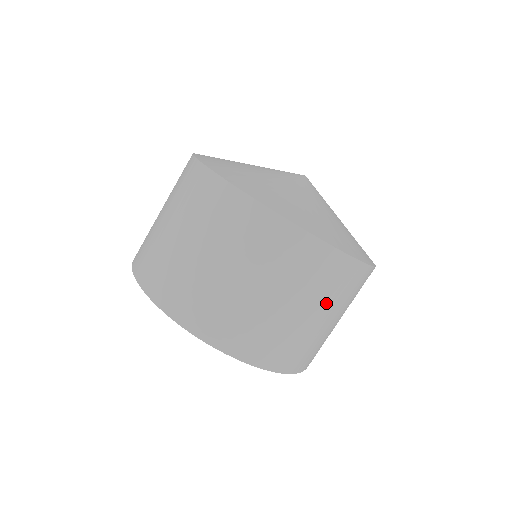
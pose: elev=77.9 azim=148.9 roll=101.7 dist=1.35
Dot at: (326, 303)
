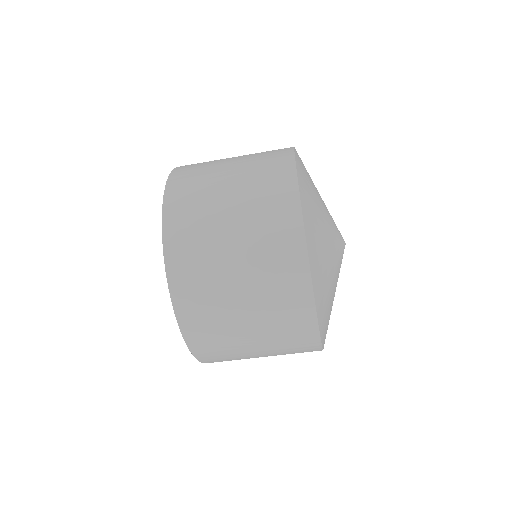
Dot at: occluded
